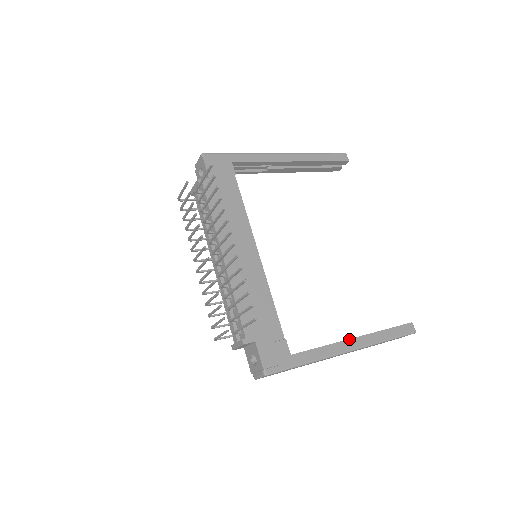
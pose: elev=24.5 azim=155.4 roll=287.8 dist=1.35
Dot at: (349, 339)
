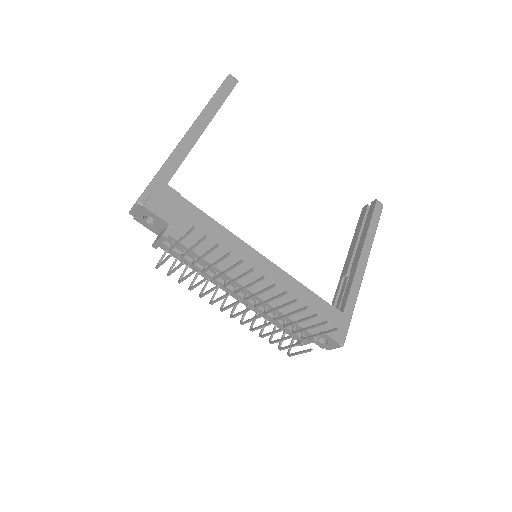
Dot at: (359, 258)
